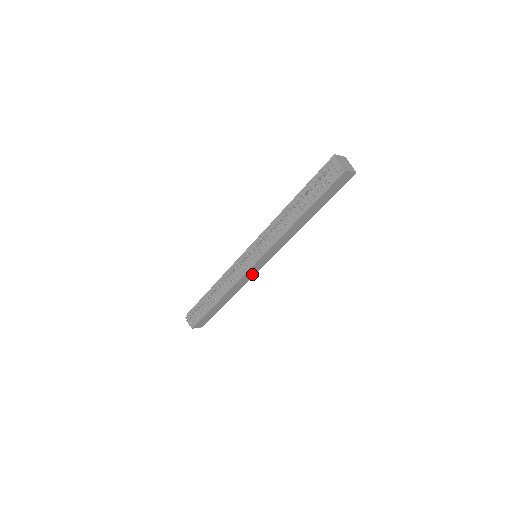
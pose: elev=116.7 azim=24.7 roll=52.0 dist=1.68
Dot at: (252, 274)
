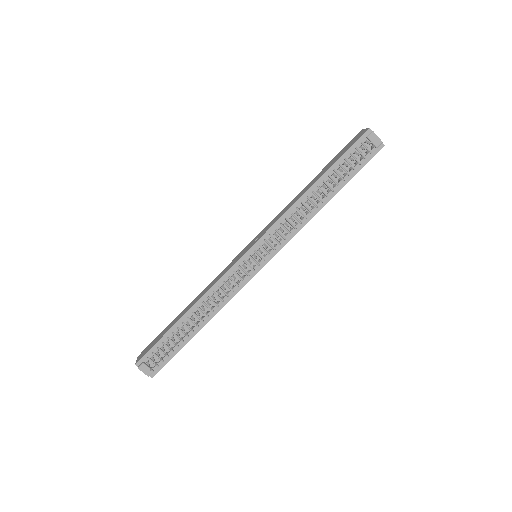
Dot at: occluded
